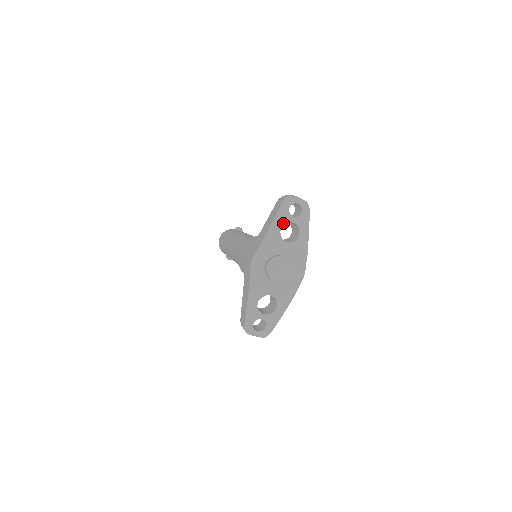
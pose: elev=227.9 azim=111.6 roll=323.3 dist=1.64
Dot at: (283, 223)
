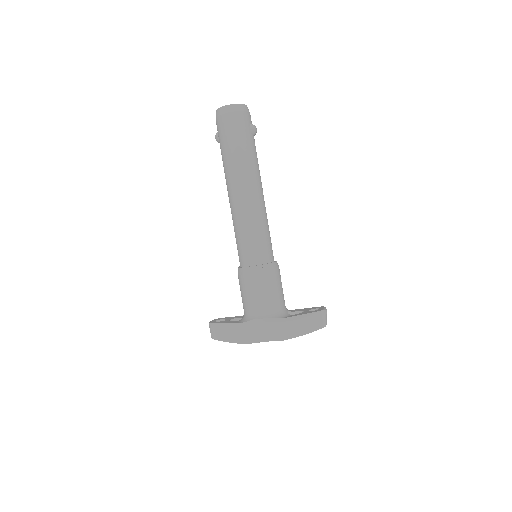
Dot at: occluded
